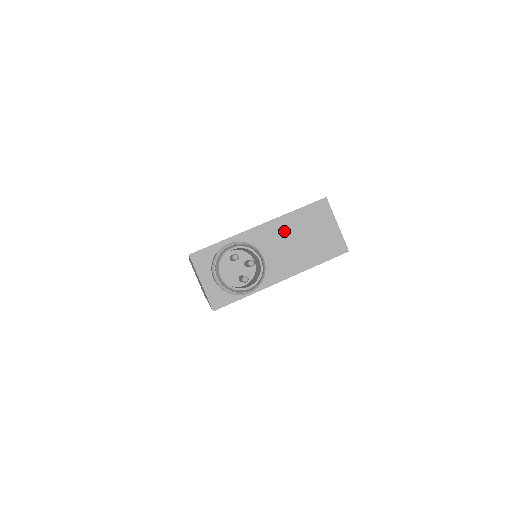
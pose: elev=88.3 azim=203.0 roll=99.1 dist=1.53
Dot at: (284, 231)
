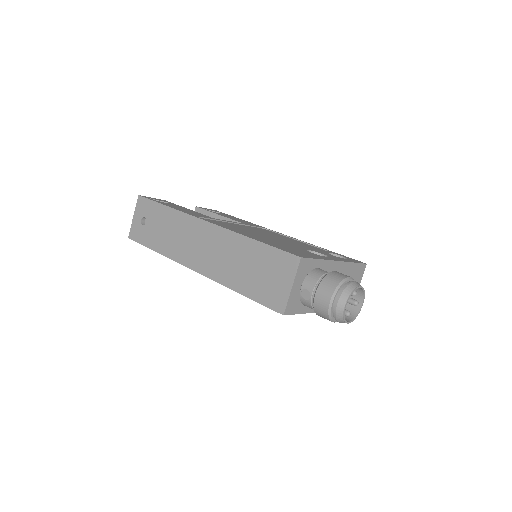
Dot at: occluded
